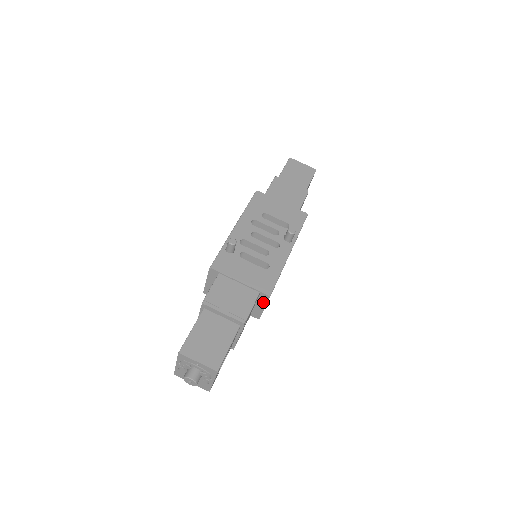
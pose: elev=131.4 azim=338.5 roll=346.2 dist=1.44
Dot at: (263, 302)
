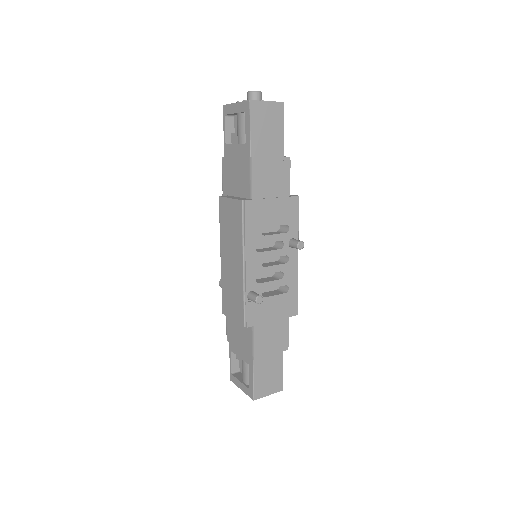
Dot at: occluded
